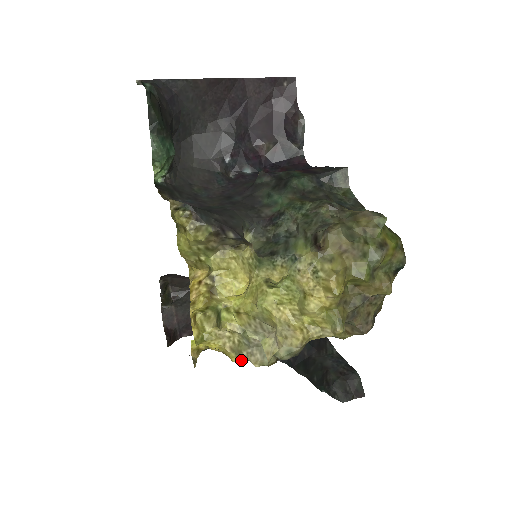
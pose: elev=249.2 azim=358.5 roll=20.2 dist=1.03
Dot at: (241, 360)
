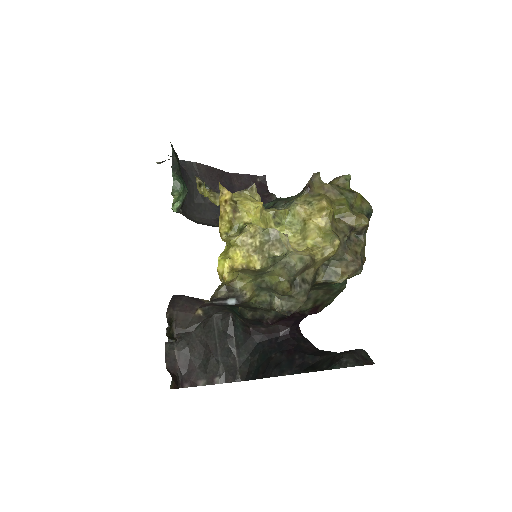
Dot at: (263, 262)
